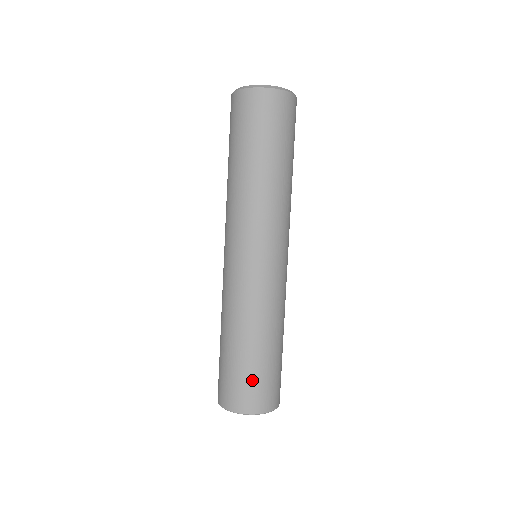
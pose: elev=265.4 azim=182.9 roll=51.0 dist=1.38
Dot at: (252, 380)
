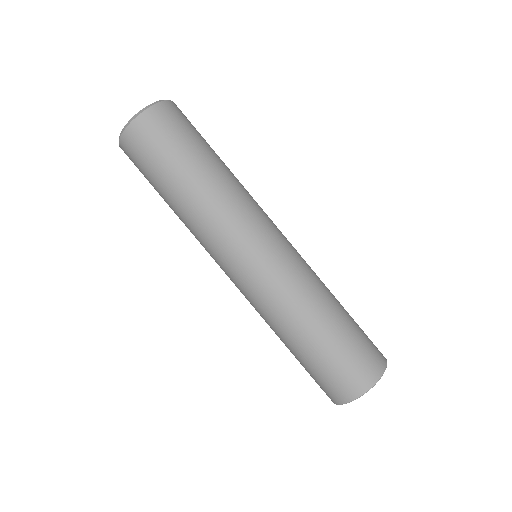
Dot at: (363, 336)
